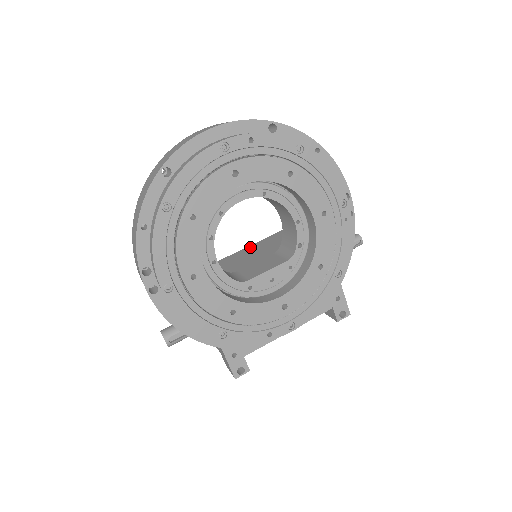
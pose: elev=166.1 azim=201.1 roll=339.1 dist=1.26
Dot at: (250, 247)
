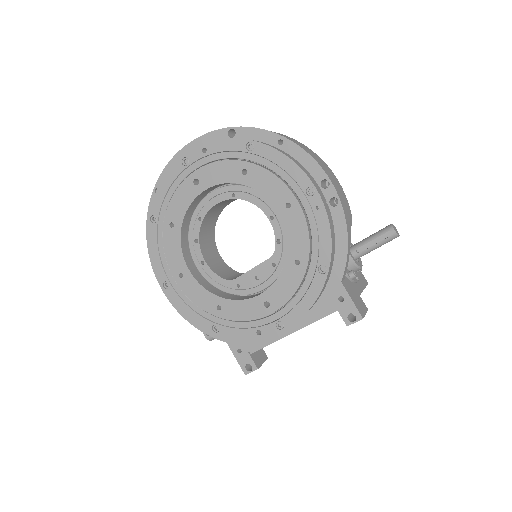
Dot at: occluded
